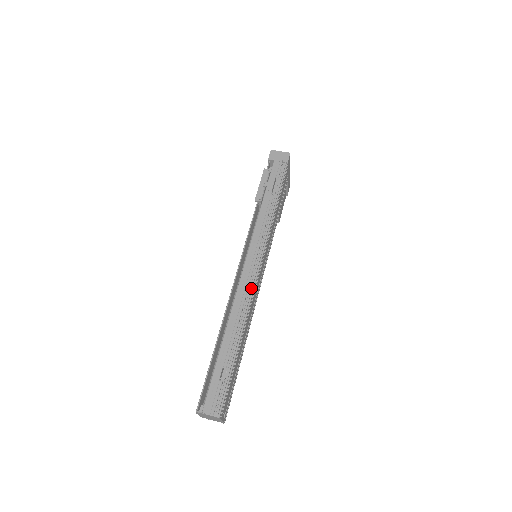
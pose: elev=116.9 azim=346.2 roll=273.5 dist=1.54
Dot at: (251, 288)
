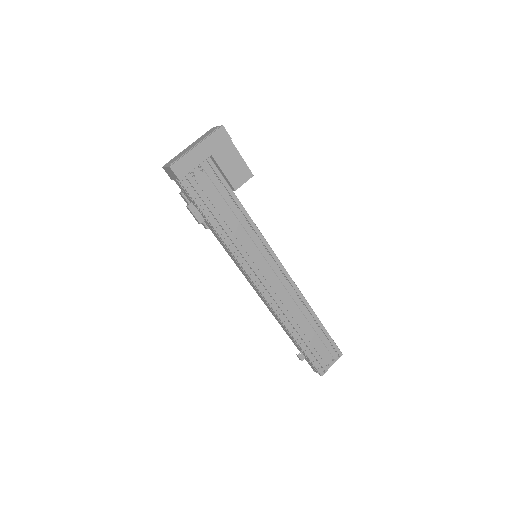
Dot at: (267, 303)
